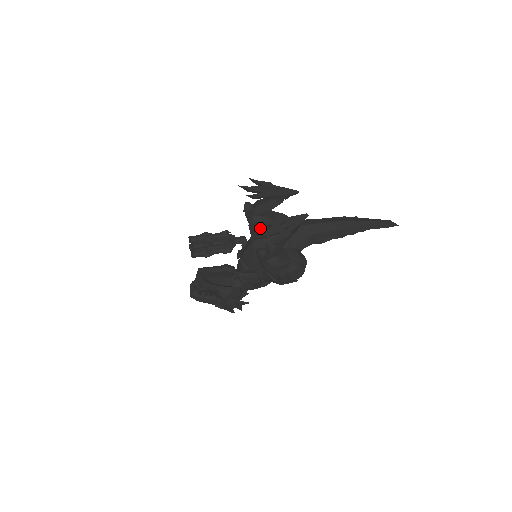
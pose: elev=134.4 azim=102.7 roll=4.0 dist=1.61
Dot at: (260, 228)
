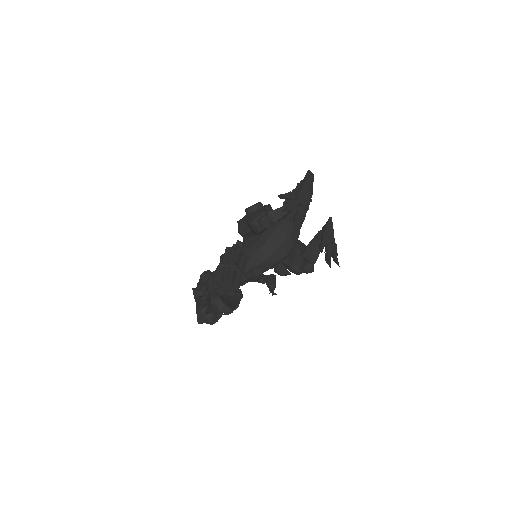
Dot at: (264, 231)
